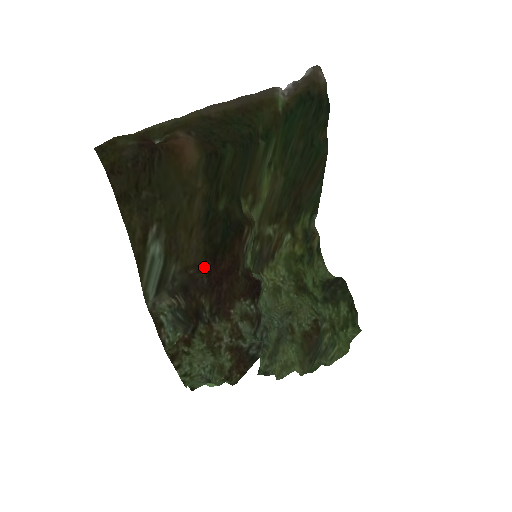
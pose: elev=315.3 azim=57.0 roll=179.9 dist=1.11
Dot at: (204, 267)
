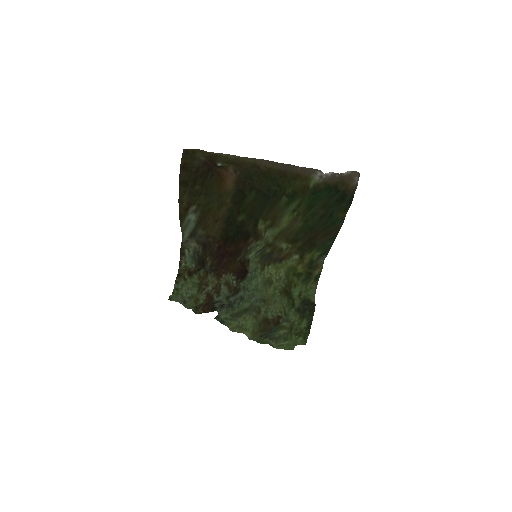
Dot at: (218, 242)
